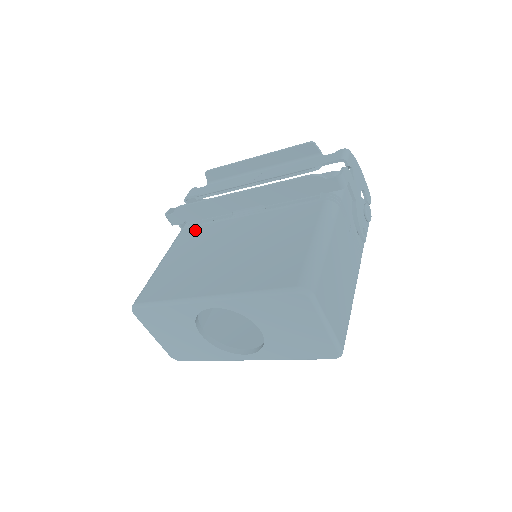
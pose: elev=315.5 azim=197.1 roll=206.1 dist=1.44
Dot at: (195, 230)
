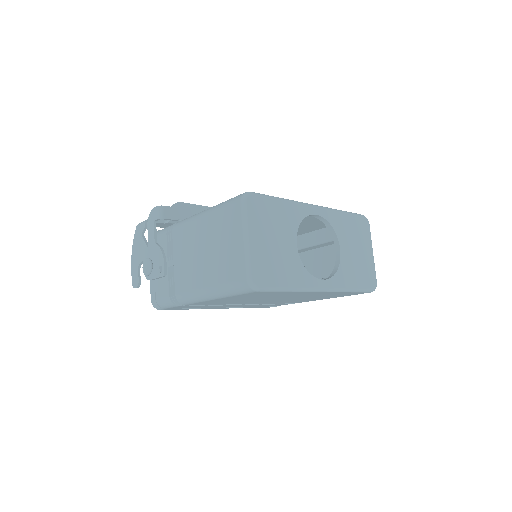
Dot at: occluded
